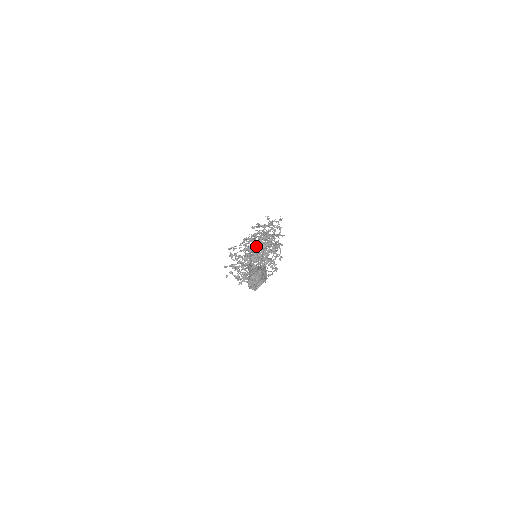
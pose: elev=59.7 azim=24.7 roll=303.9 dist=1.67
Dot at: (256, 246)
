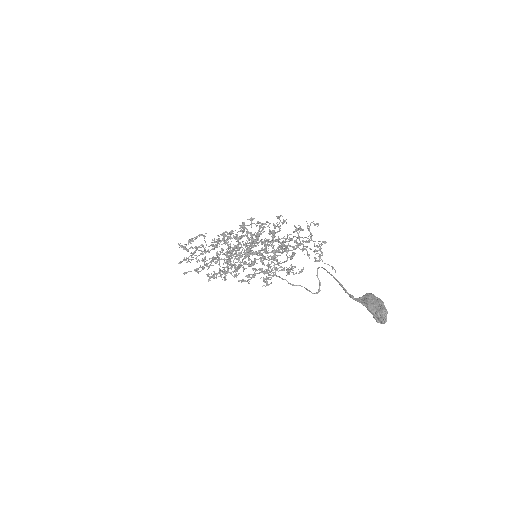
Dot at: (275, 250)
